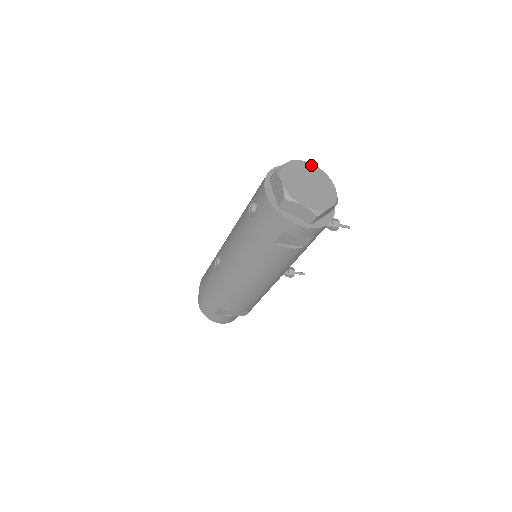
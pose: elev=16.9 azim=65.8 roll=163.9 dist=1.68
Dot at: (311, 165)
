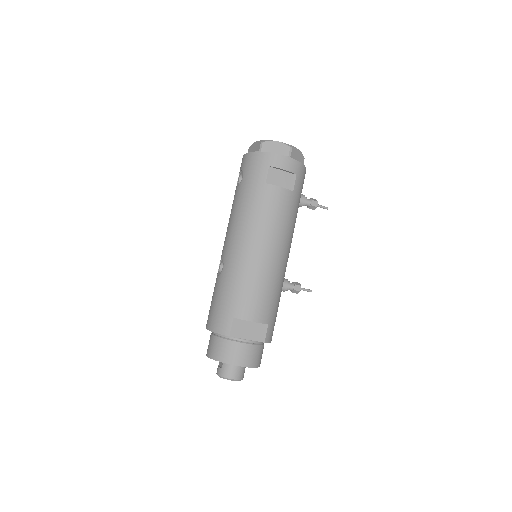
Dot at: occluded
